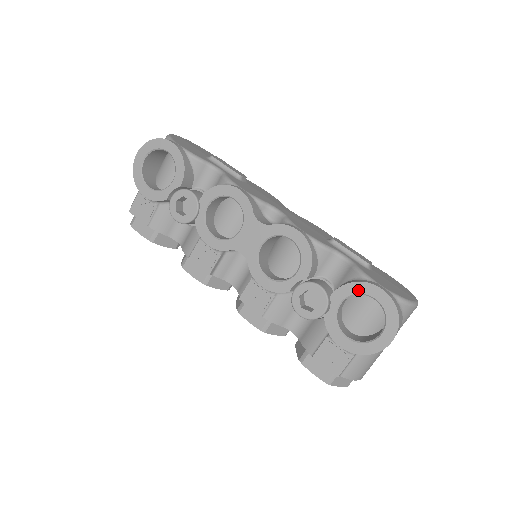
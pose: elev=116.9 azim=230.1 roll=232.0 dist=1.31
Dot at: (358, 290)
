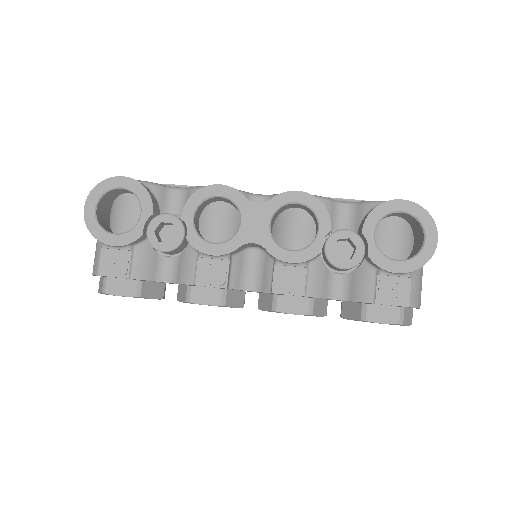
Dot at: (383, 212)
